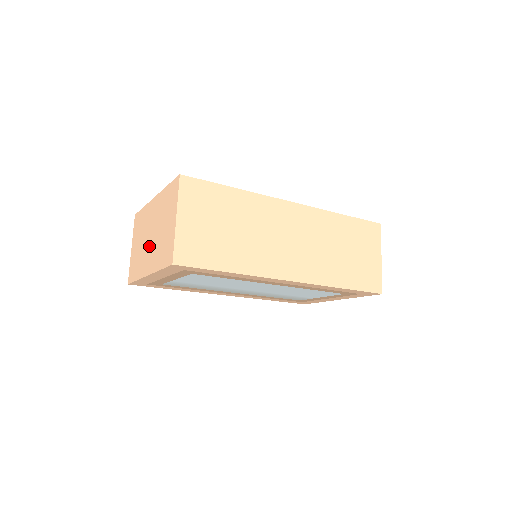
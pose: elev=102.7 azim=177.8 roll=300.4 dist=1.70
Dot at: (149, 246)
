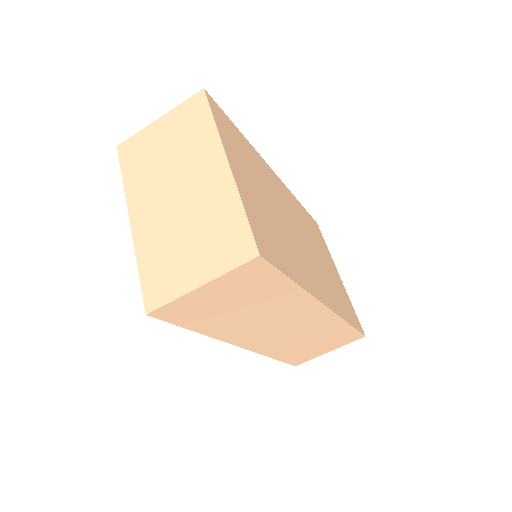
Dot at: (164, 199)
